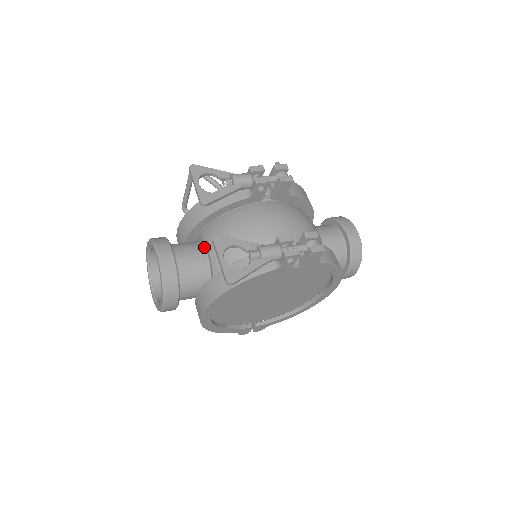
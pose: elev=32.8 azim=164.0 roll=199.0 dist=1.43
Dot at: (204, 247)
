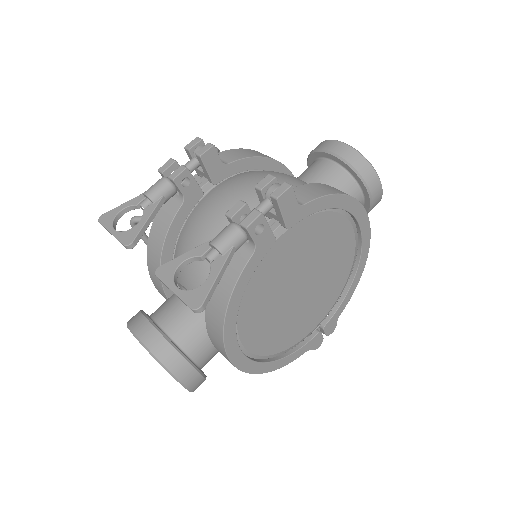
Dot at: occluded
